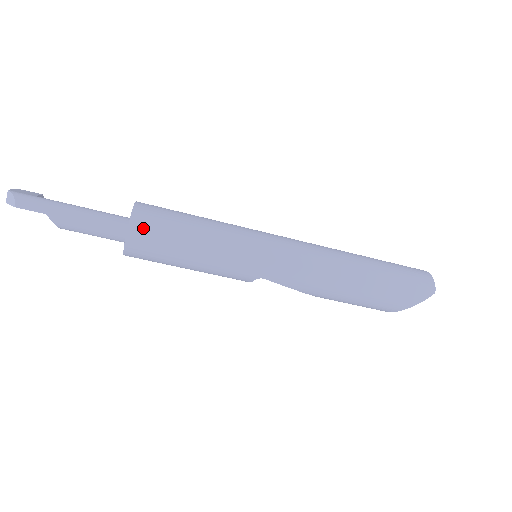
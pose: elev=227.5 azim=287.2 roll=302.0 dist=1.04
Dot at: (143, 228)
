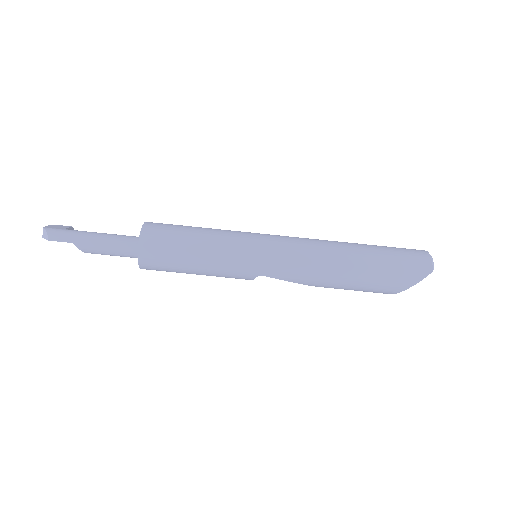
Dot at: (151, 244)
